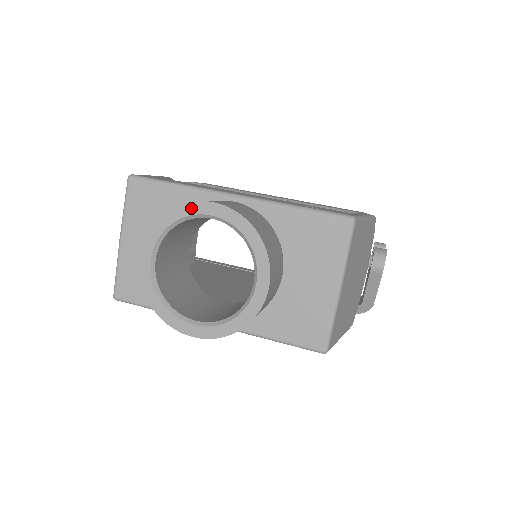
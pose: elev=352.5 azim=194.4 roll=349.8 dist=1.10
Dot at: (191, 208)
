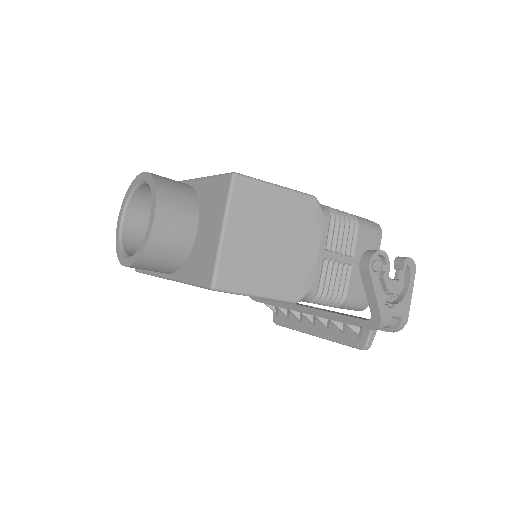
Dot at: (137, 179)
